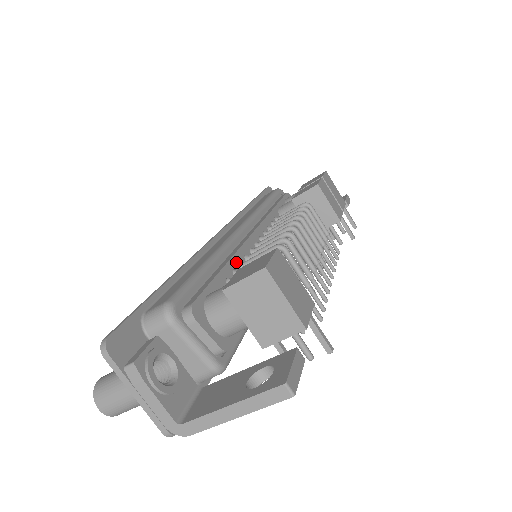
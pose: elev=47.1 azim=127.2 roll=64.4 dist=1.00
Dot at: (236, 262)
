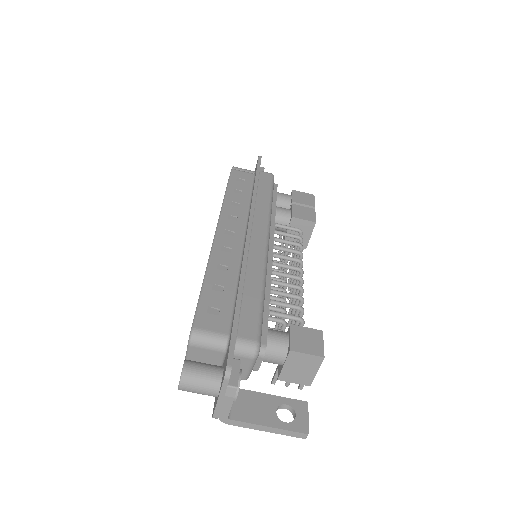
Dot at: occluded
